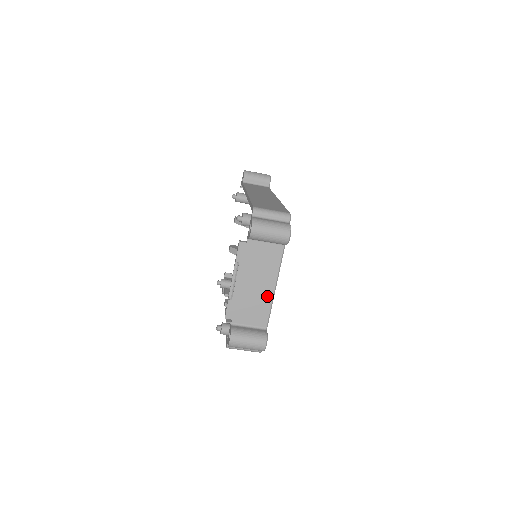
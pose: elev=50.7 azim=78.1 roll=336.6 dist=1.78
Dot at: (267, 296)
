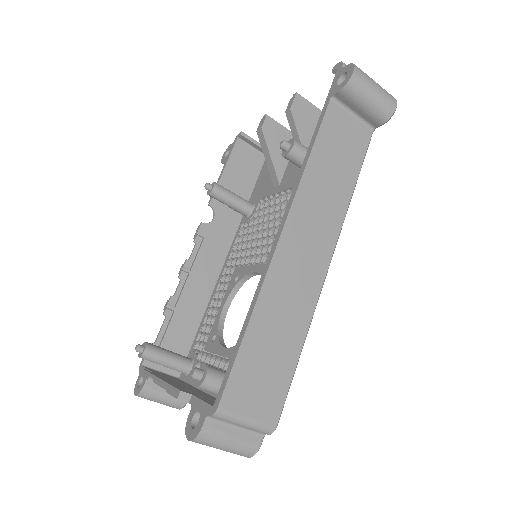
Dot at: occluded
